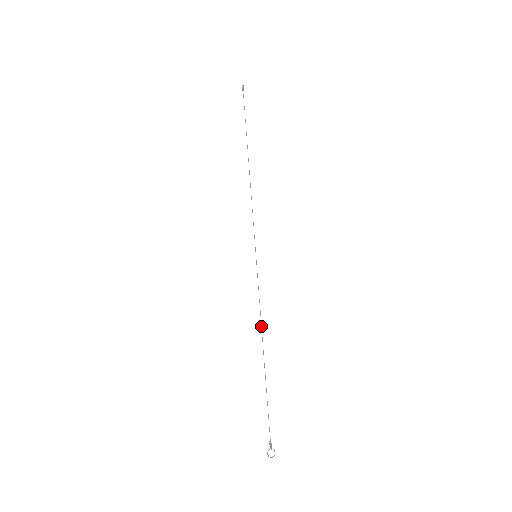
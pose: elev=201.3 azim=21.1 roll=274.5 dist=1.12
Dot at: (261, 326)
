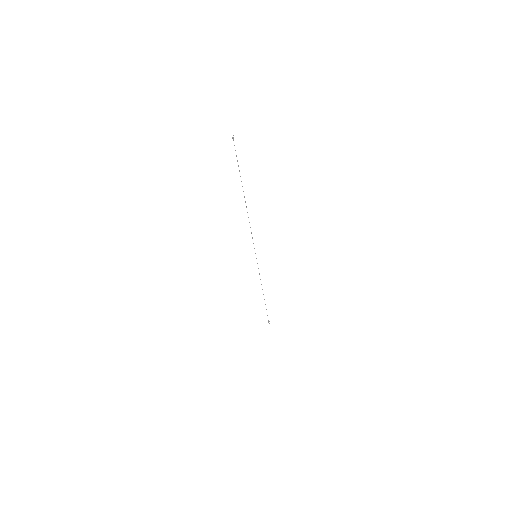
Dot at: occluded
